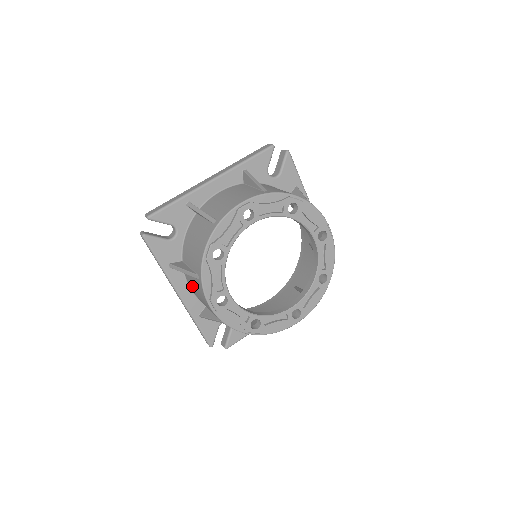
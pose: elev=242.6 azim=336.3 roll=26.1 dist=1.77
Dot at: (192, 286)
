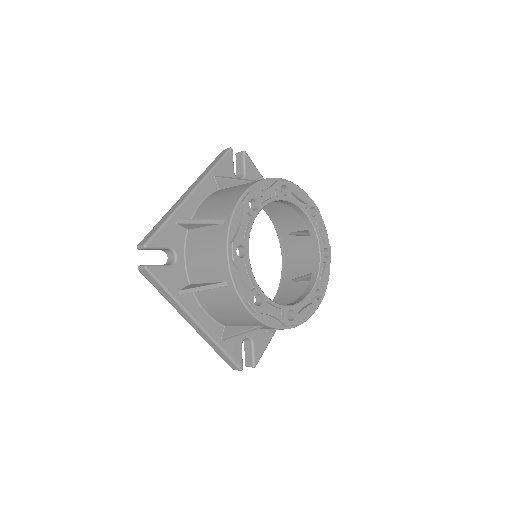
Dot at: (212, 304)
